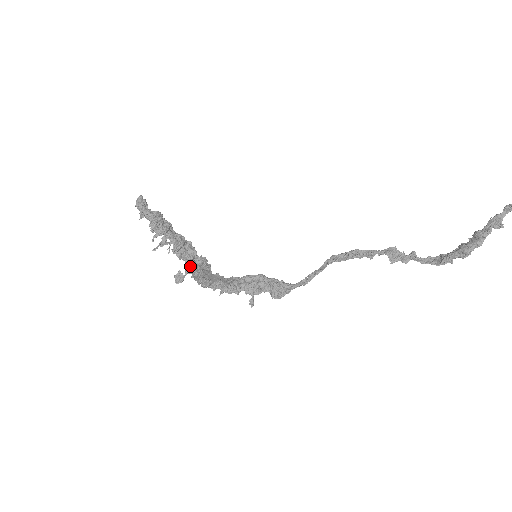
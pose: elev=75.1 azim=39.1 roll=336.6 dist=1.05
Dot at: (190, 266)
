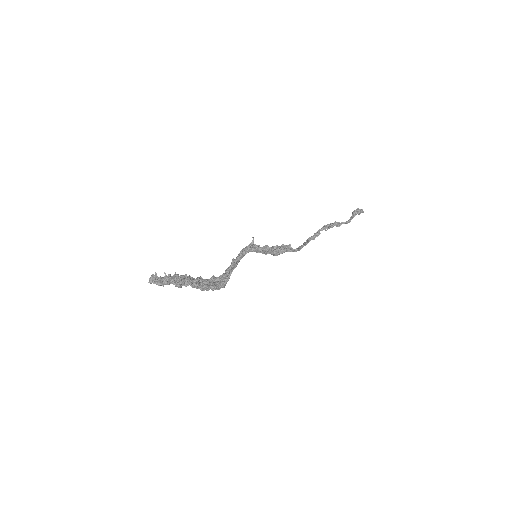
Dot at: (215, 277)
